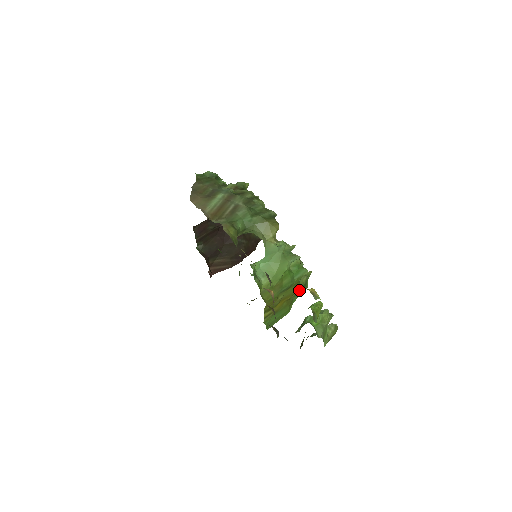
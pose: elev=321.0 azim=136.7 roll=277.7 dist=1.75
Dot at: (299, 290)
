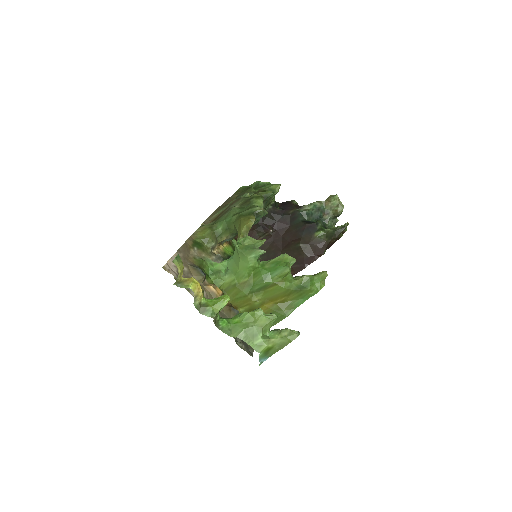
Dot at: (296, 292)
